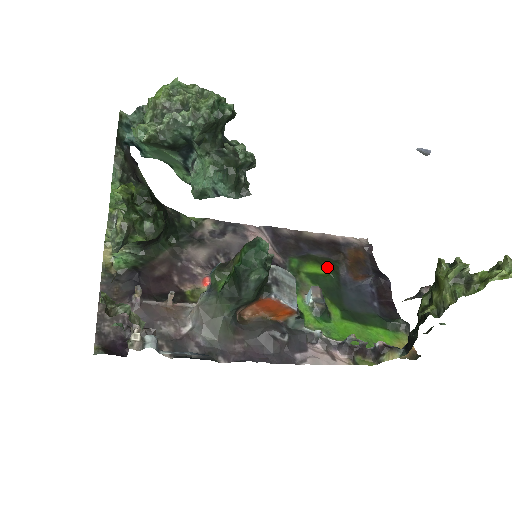
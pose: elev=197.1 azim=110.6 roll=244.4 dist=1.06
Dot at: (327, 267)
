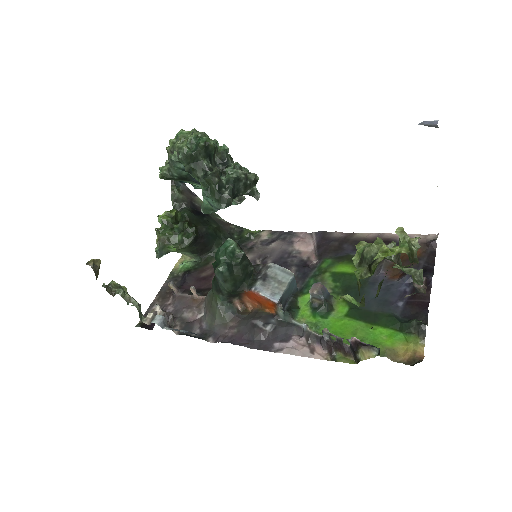
Dot at: occluded
